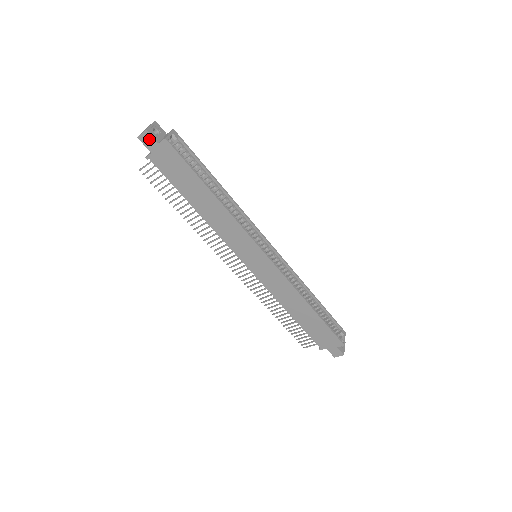
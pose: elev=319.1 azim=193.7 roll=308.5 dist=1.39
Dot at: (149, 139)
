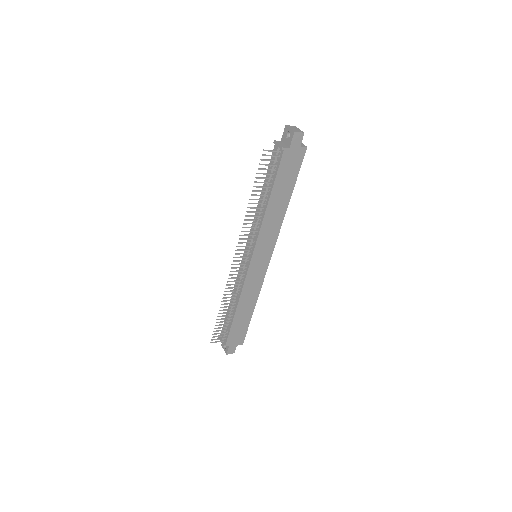
Dot at: (299, 139)
